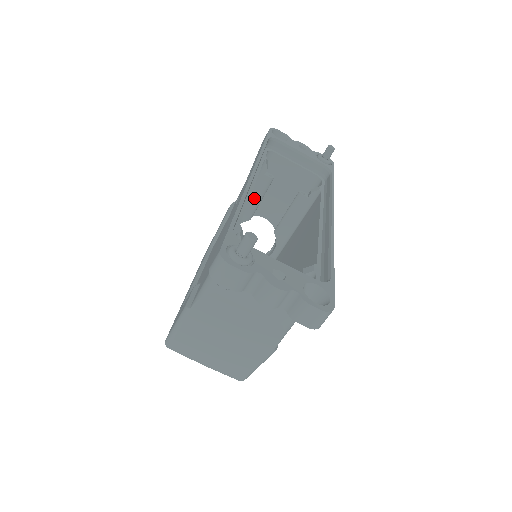
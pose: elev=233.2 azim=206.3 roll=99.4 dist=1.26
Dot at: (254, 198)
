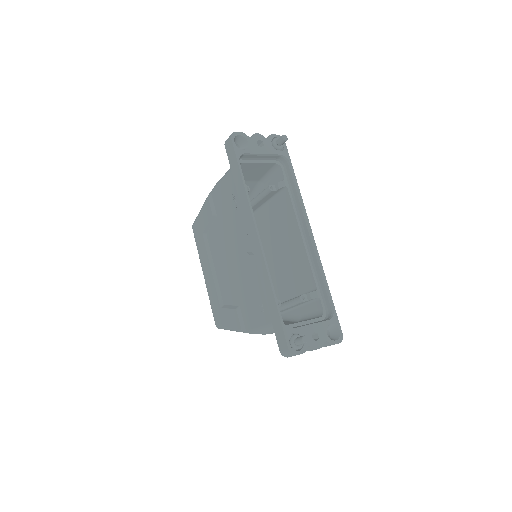
Dot at: occluded
